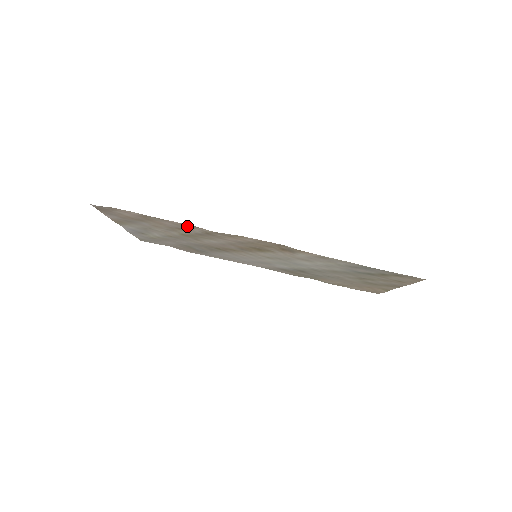
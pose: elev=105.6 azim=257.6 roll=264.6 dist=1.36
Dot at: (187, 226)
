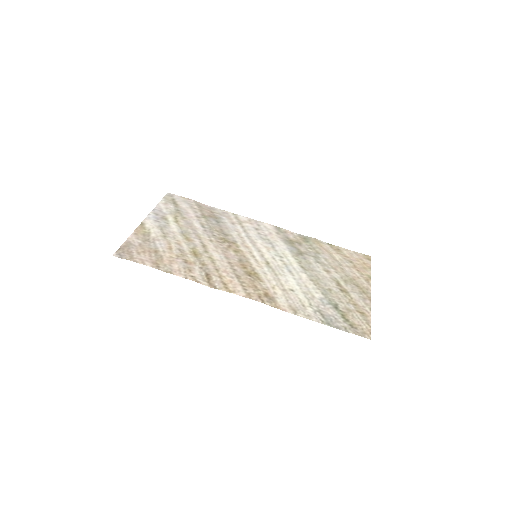
Dot at: (190, 274)
